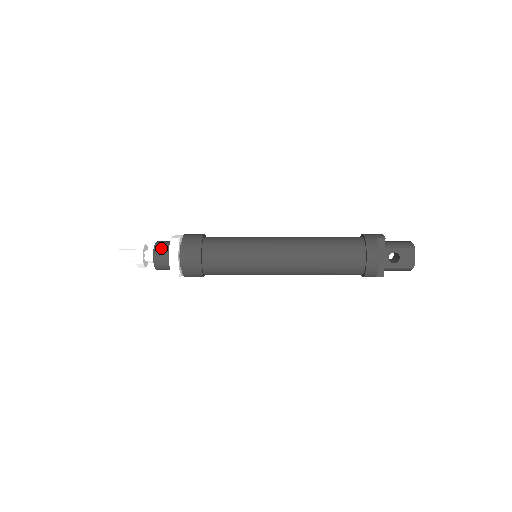
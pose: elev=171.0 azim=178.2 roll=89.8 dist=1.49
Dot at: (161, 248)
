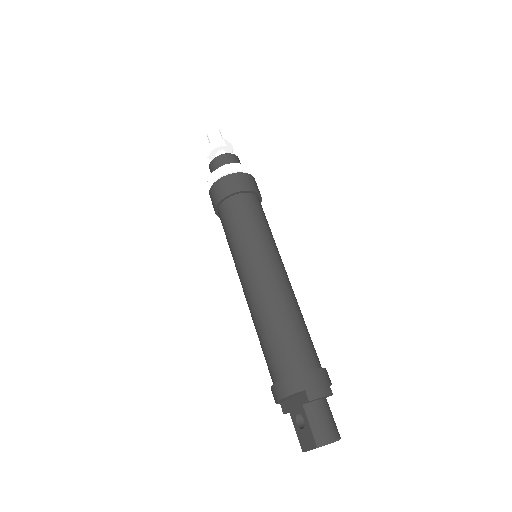
Dot at: (219, 162)
